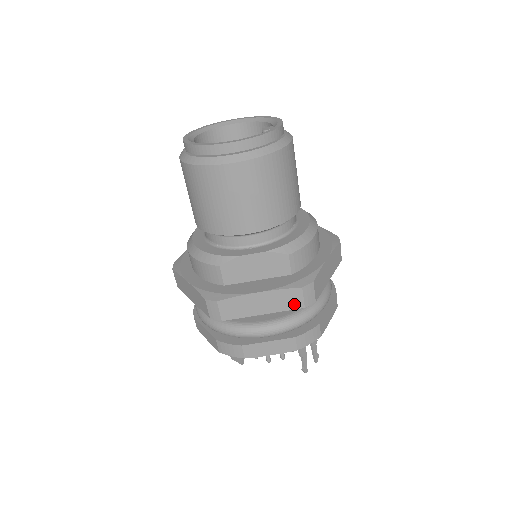
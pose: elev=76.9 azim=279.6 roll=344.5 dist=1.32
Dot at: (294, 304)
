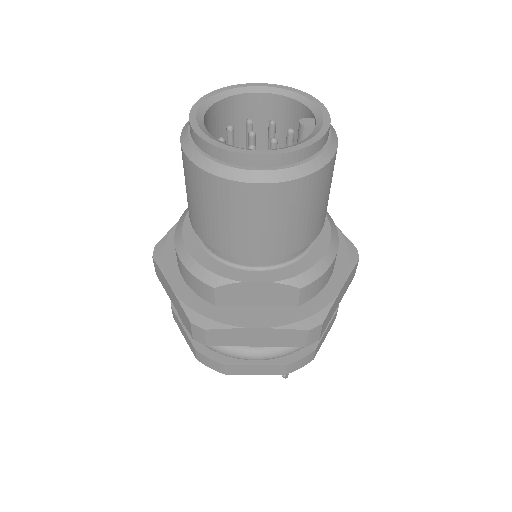
Dot at: (295, 342)
